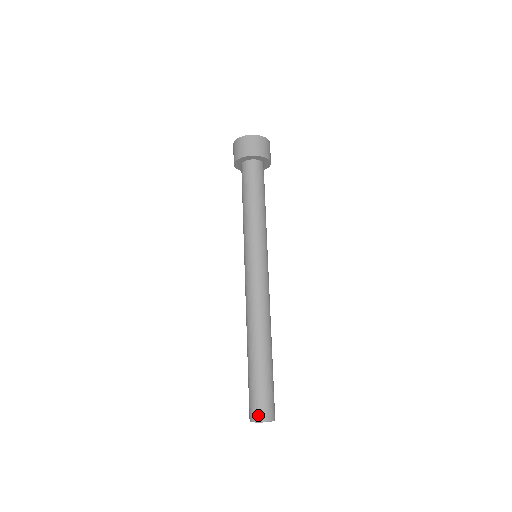
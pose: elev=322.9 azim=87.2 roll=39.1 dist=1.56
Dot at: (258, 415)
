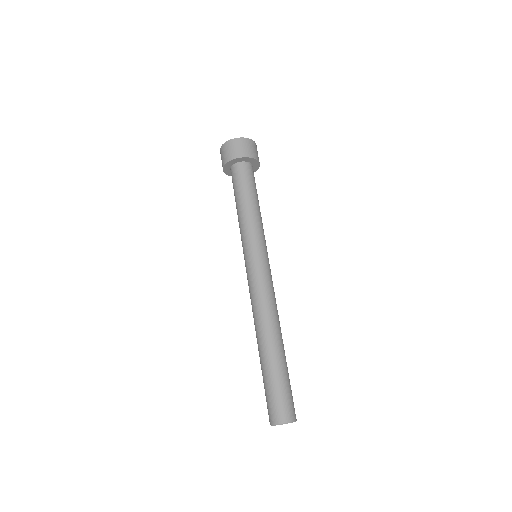
Dot at: (289, 415)
